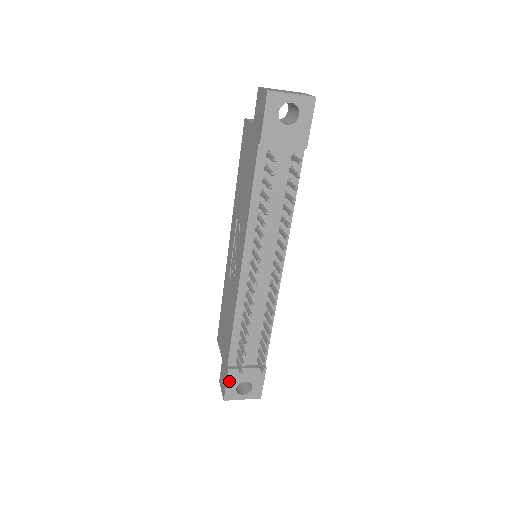
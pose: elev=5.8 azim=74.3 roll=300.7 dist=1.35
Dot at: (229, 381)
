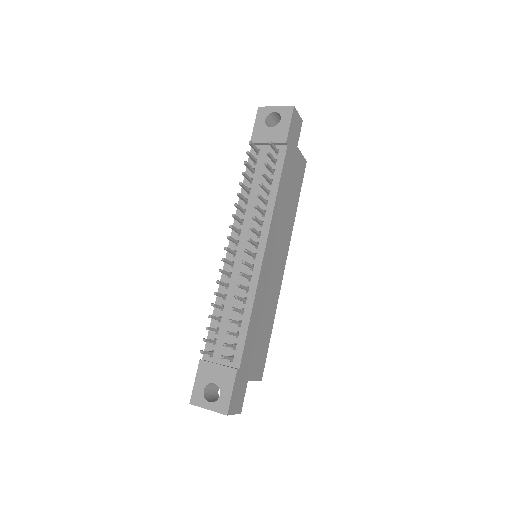
Dot at: (198, 377)
